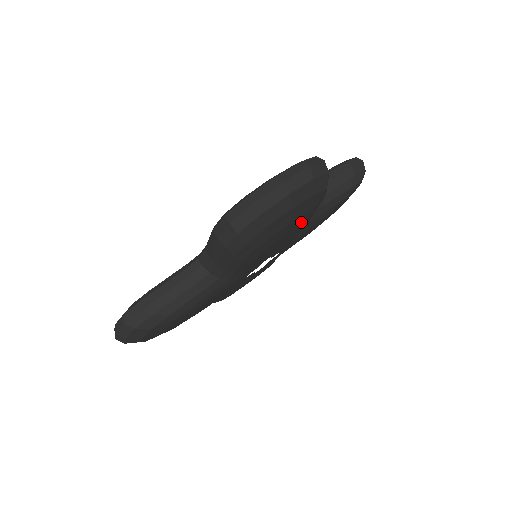
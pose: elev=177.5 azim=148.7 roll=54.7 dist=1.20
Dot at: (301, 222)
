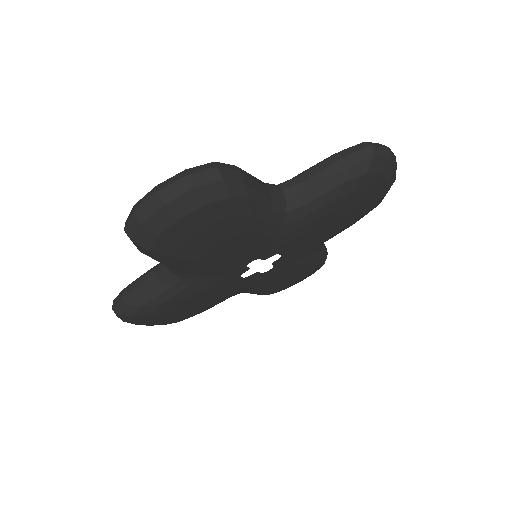
Dot at: (349, 220)
